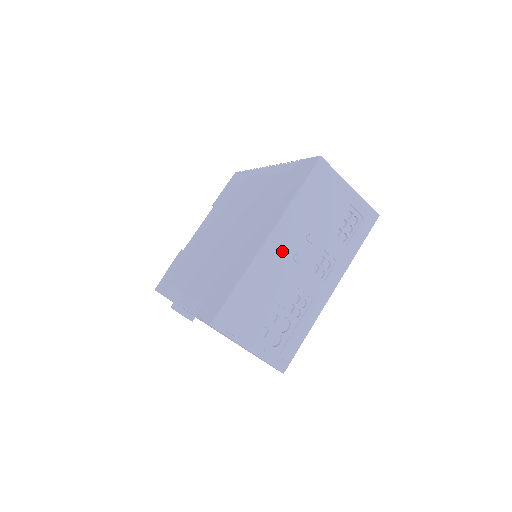
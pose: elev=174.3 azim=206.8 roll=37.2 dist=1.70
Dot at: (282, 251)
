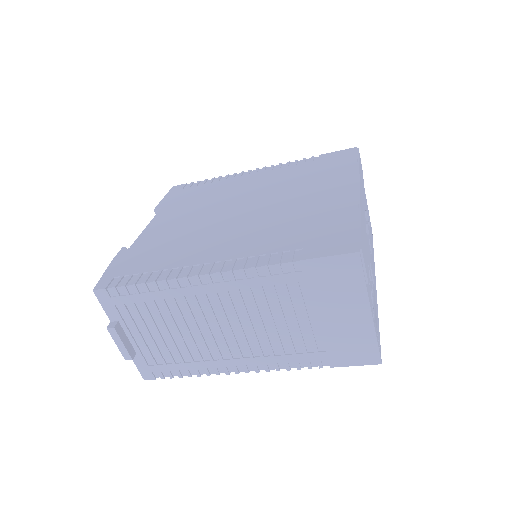
Dot at: (364, 211)
